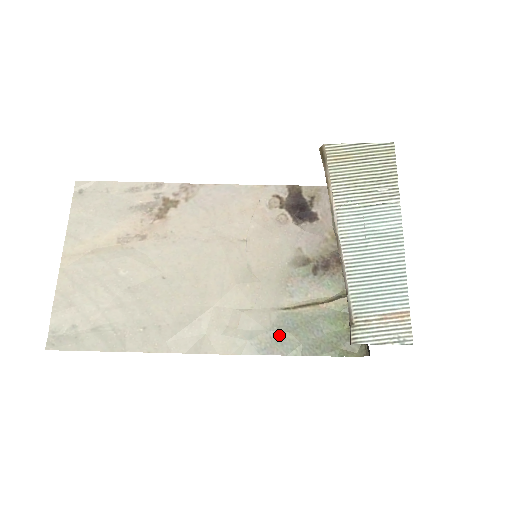
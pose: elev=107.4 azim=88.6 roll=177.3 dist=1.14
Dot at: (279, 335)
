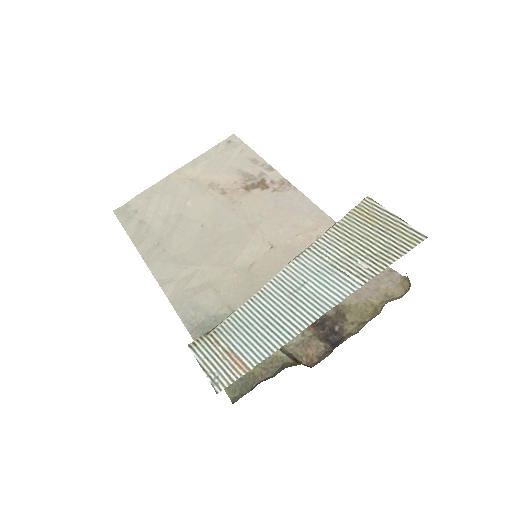
Dot at: (209, 325)
